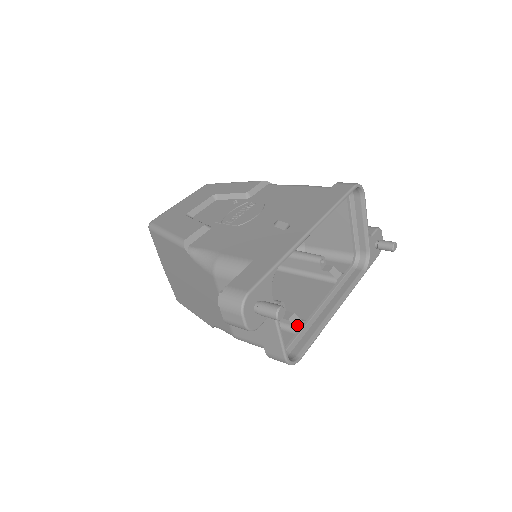
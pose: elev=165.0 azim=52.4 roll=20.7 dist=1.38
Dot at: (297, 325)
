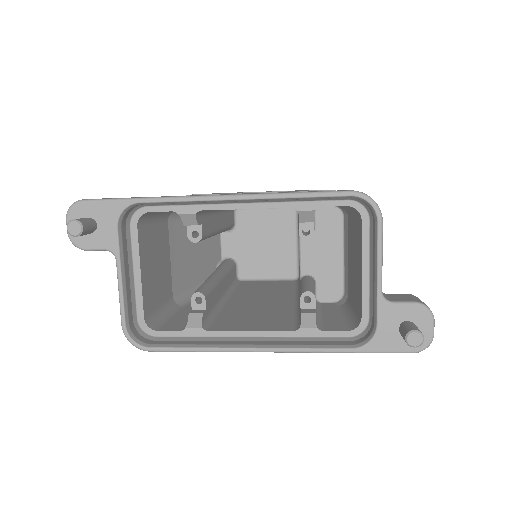
Dot at: (191, 325)
